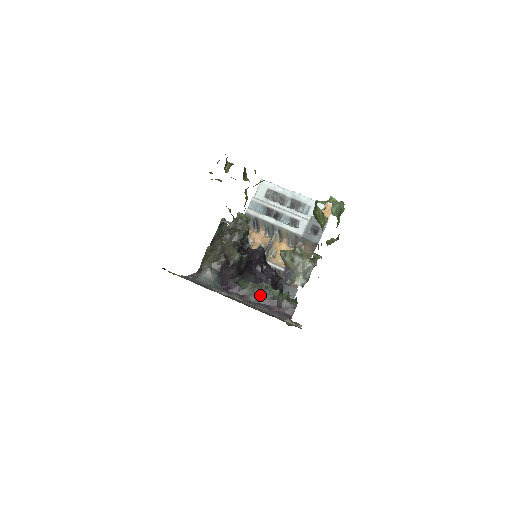
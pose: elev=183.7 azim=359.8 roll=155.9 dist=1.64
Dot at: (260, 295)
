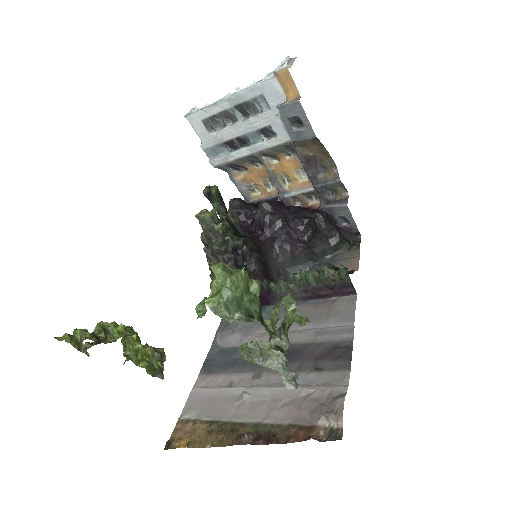
Dot at: (301, 290)
